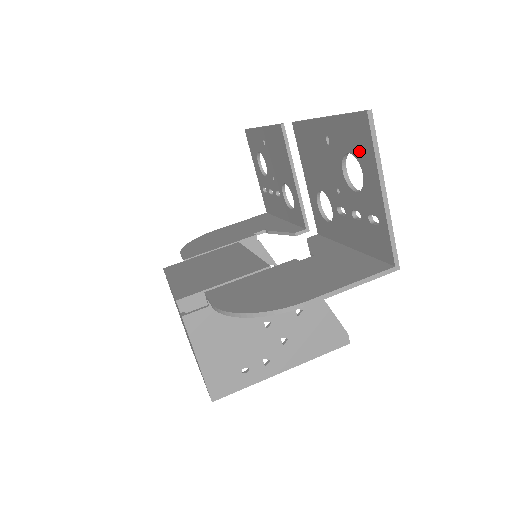
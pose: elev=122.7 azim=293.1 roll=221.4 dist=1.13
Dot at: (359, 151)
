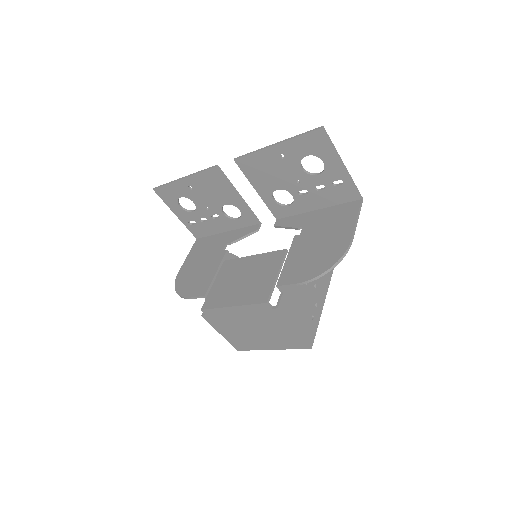
Dot at: (318, 151)
